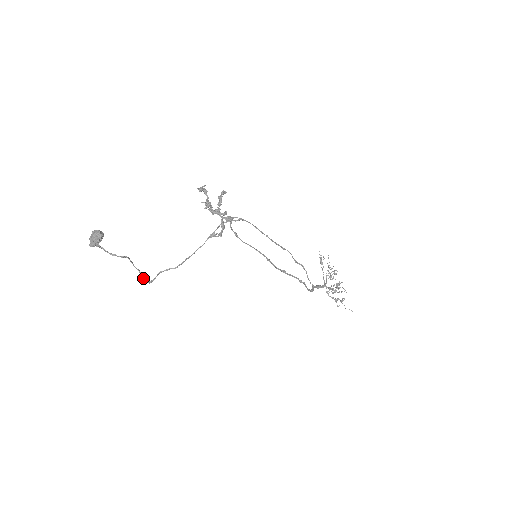
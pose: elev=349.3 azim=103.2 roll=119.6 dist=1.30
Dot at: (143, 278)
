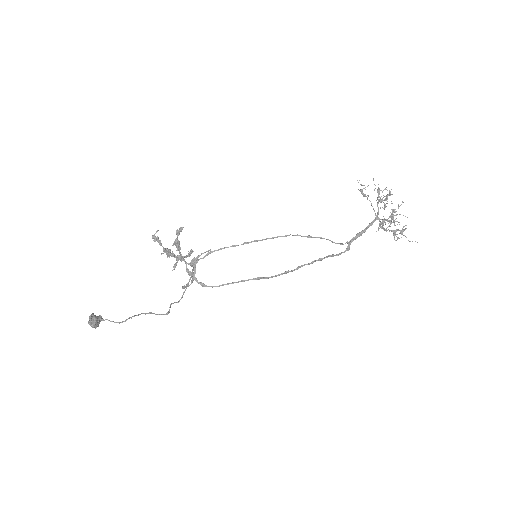
Dot at: occluded
